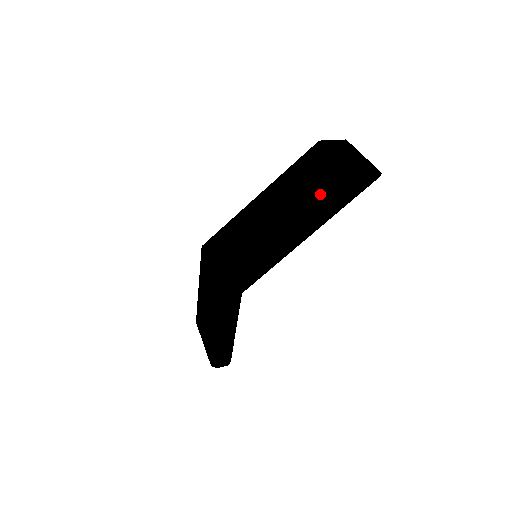
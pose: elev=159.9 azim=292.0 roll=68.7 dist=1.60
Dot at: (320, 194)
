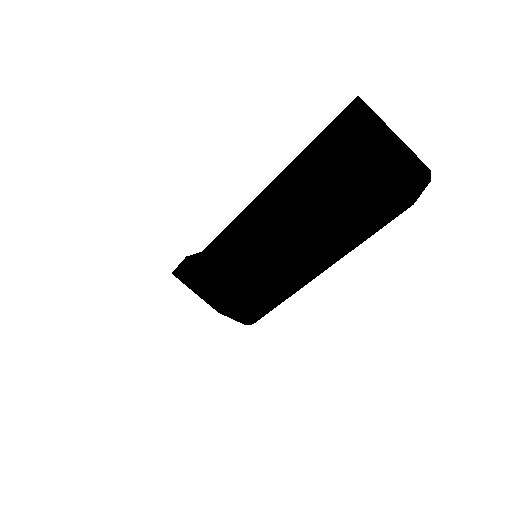
Dot at: (355, 226)
